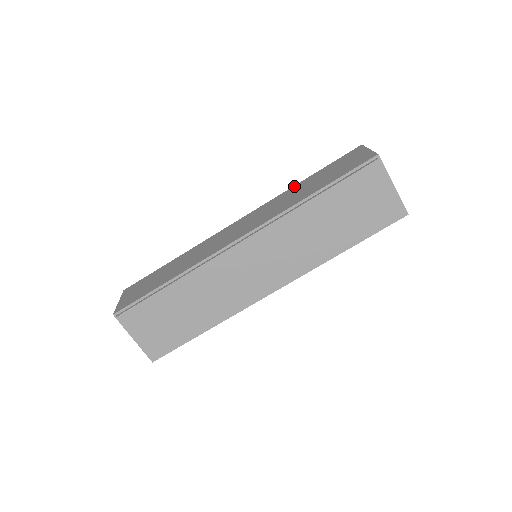
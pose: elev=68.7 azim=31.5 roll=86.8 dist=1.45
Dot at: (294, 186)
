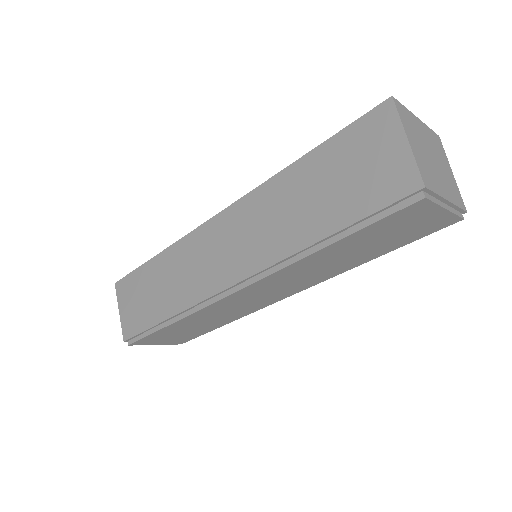
Dot at: (286, 171)
